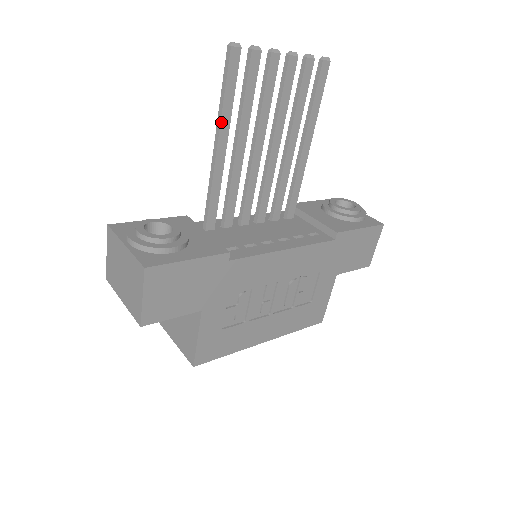
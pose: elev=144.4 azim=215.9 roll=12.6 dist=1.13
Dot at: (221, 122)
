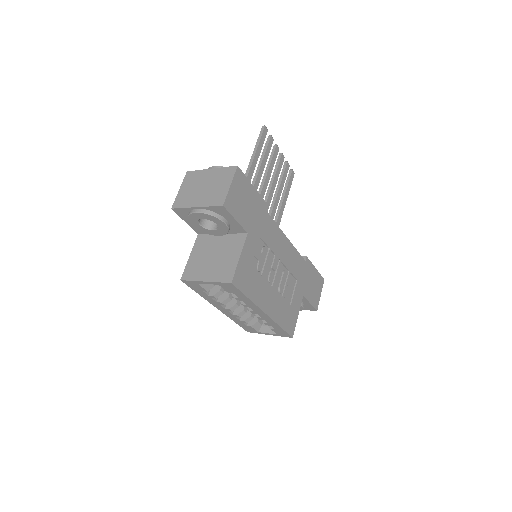
Dot at: (254, 157)
